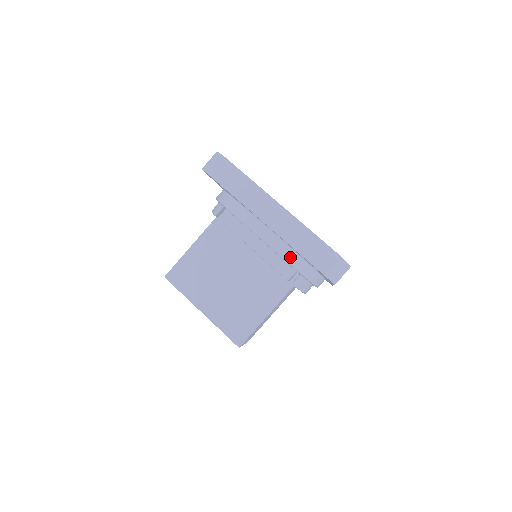
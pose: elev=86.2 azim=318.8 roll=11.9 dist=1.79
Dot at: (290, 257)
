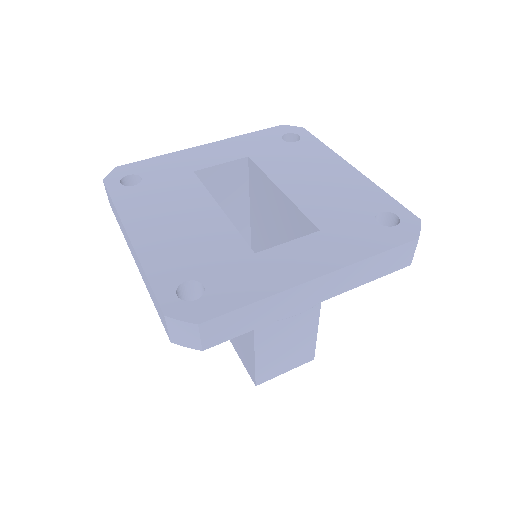
Dot at: occluded
